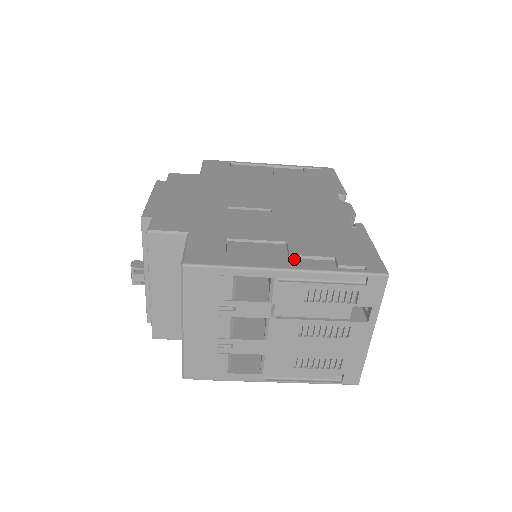
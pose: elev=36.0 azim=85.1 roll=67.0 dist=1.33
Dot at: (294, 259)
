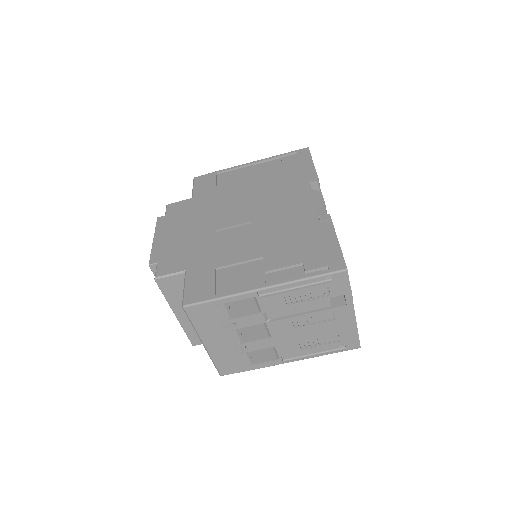
Dot at: (270, 274)
